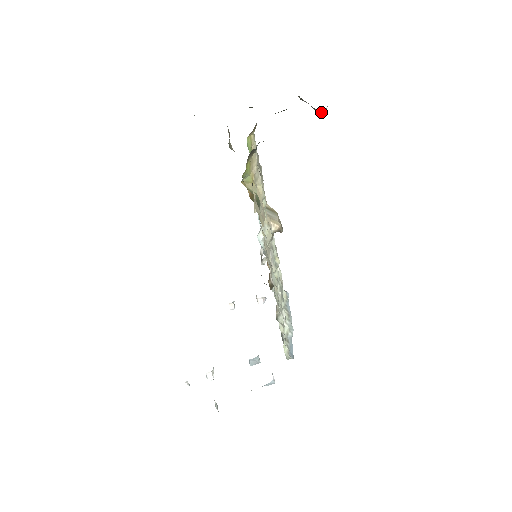
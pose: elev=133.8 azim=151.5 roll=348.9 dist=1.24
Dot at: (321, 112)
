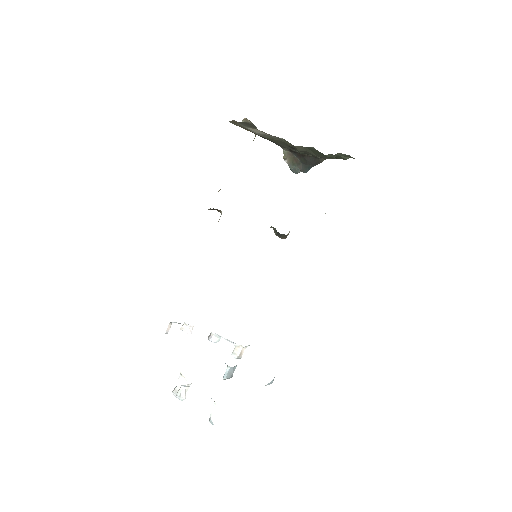
Dot at: (298, 171)
